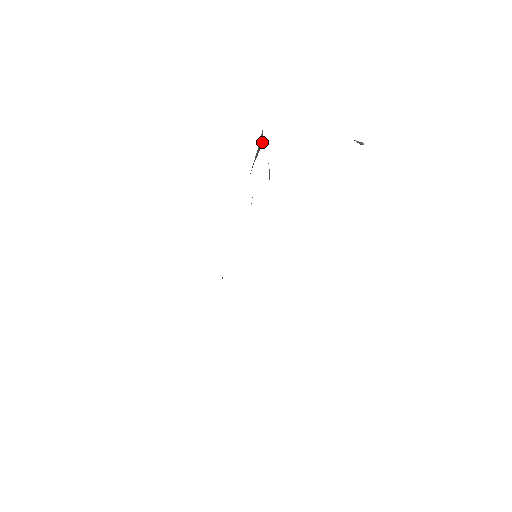
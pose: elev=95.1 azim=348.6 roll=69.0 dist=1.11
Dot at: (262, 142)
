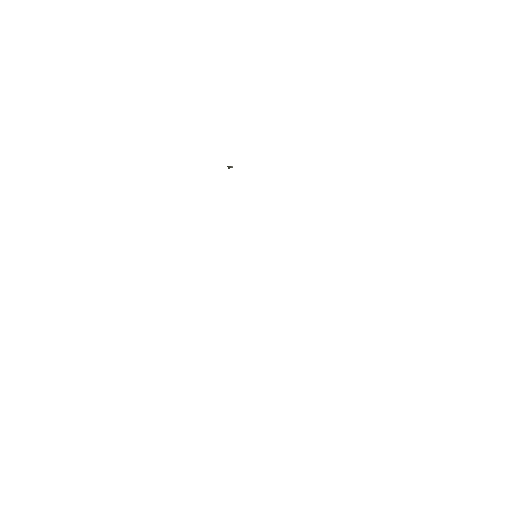
Dot at: occluded
